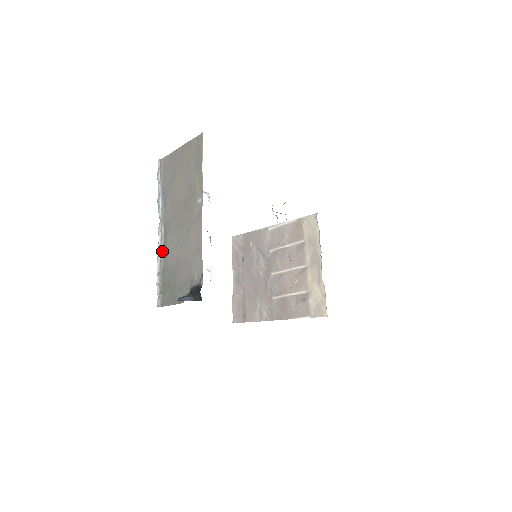
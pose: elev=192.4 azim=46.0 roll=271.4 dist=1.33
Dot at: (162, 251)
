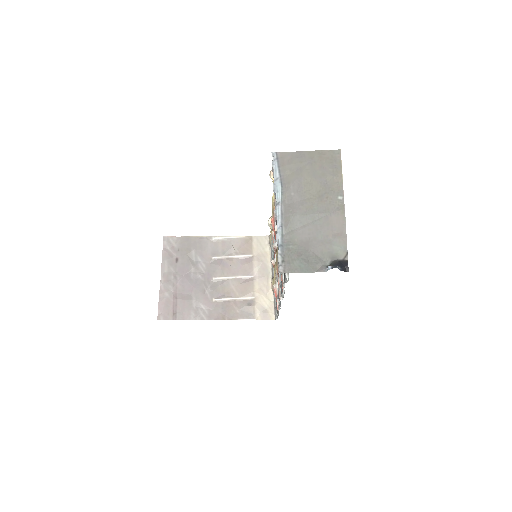
Dot at: (283, 227)
